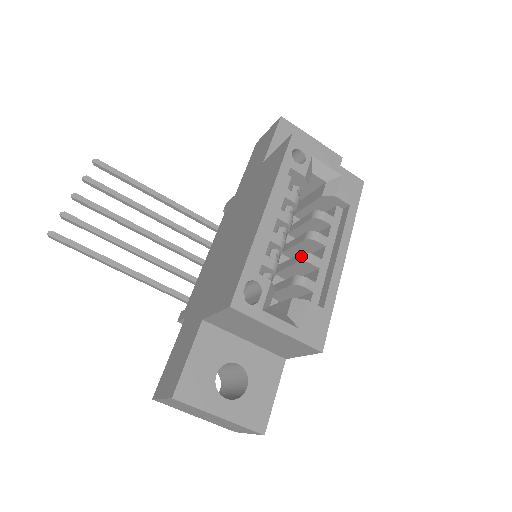
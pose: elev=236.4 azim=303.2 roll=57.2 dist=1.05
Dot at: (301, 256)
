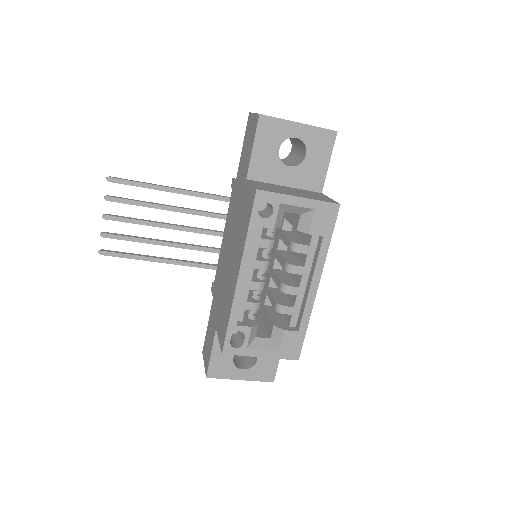
Dot at: (281, 286)
